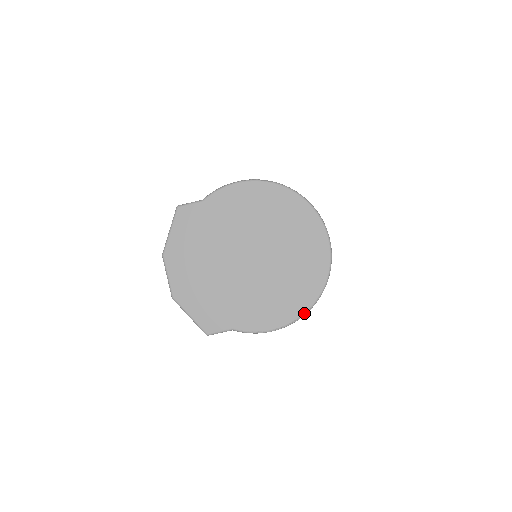
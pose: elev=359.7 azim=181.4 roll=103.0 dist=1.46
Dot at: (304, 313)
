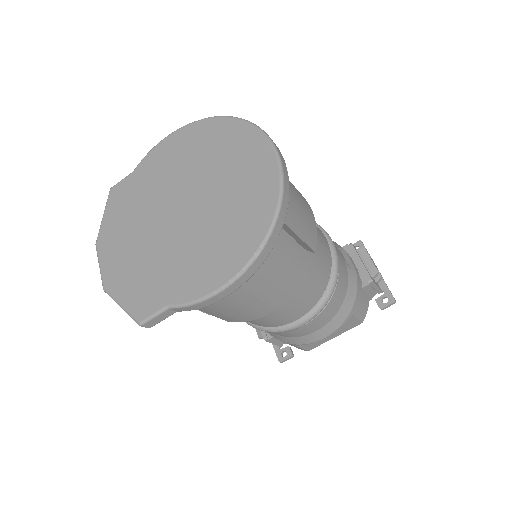
Dot at: (256, 252)
